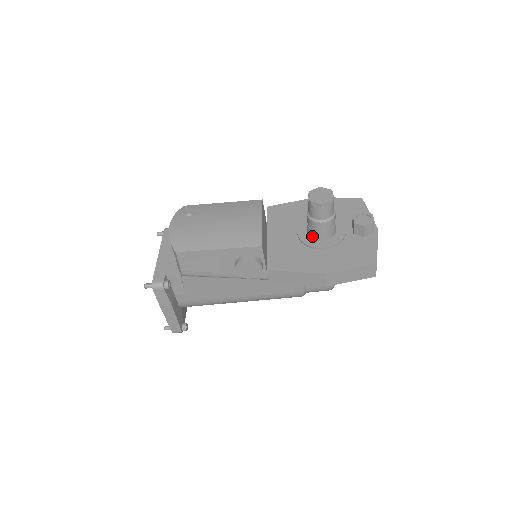
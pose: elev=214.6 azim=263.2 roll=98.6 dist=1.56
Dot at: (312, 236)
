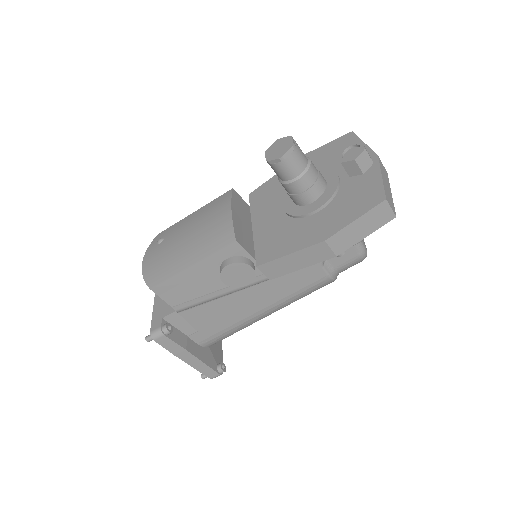
Dot at: (298, 203)
